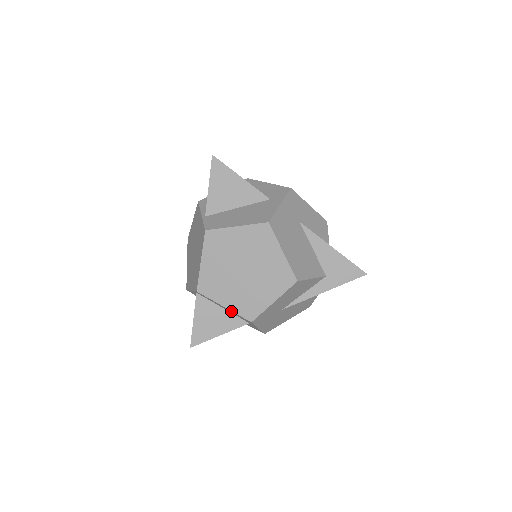
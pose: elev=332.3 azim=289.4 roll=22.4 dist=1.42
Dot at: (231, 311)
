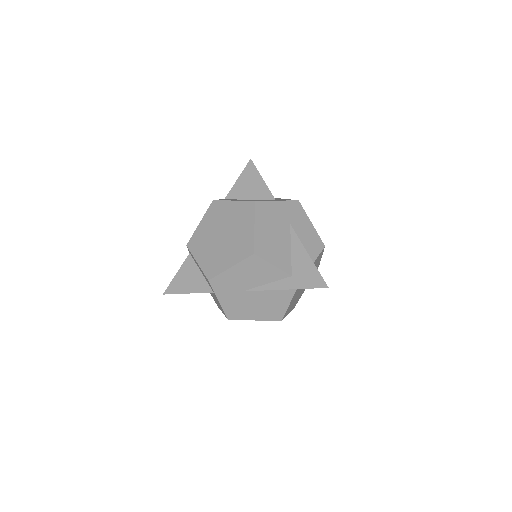
Dot at: (201, 269)
